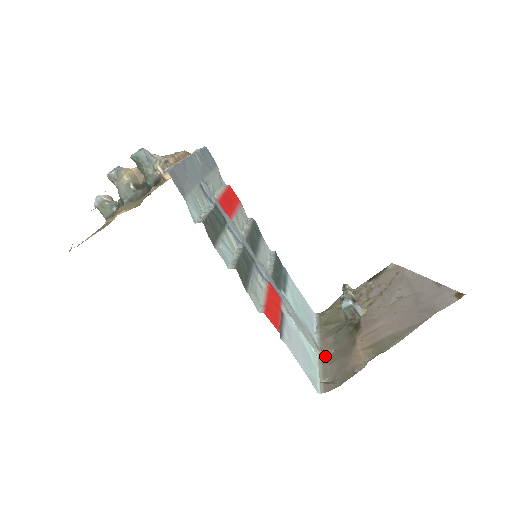
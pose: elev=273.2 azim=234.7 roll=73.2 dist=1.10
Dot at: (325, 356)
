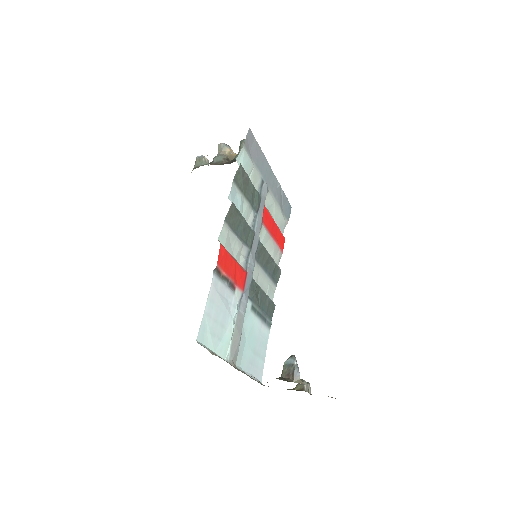
Dot at: (233, 366)
